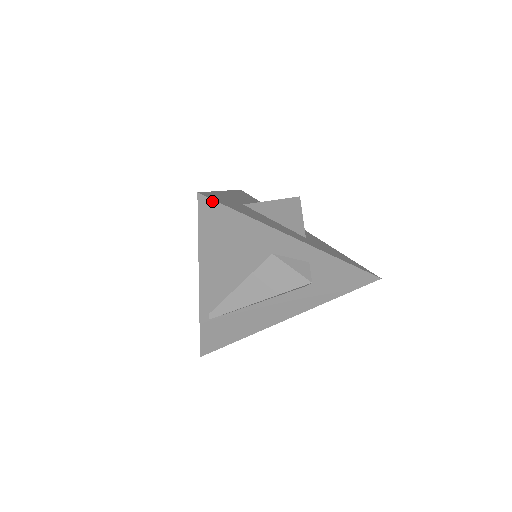
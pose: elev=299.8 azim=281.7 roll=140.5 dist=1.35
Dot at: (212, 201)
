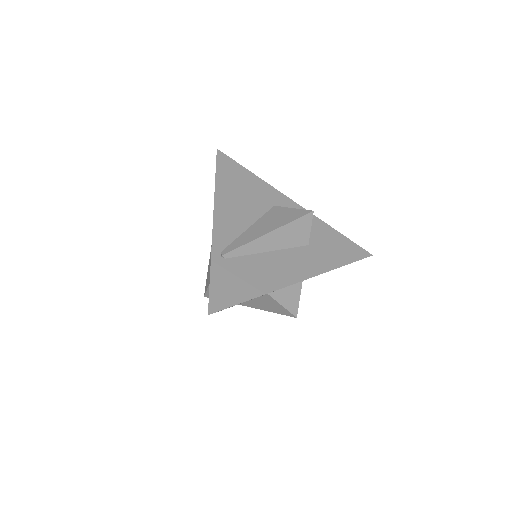
Dot at: (226, 156)
